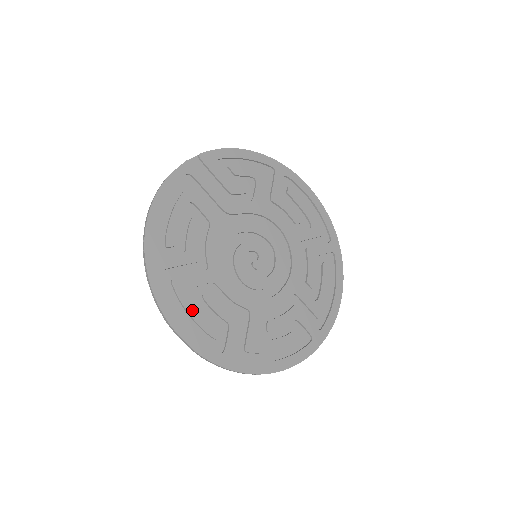
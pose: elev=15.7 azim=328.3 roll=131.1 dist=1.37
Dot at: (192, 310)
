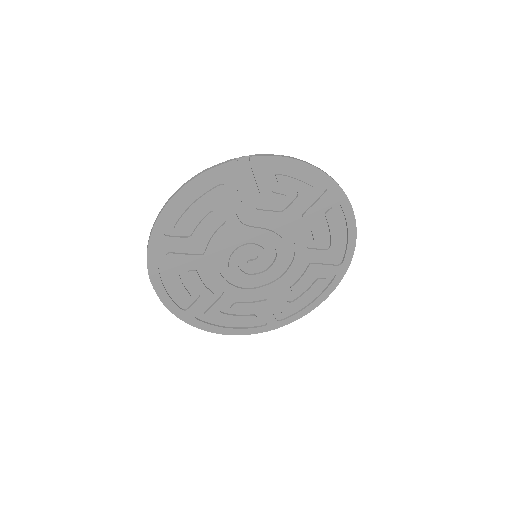
Dot at: (174, 278)
